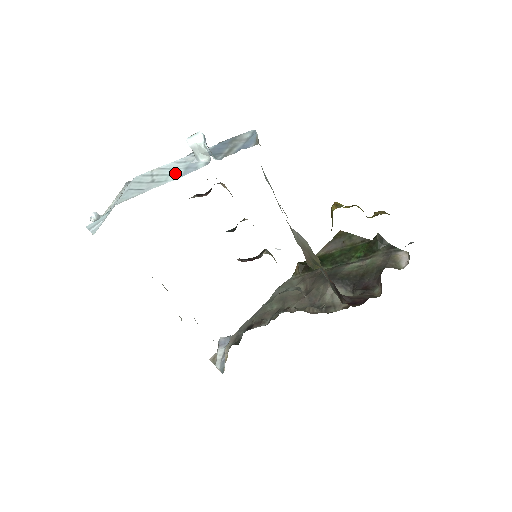
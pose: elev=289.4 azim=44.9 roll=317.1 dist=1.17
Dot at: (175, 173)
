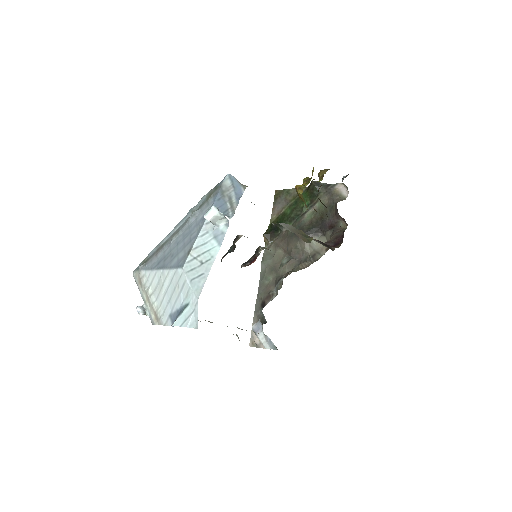
Dot at: (211, 246)
